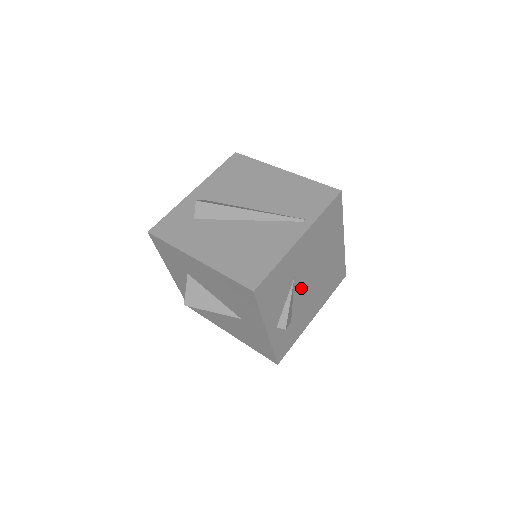
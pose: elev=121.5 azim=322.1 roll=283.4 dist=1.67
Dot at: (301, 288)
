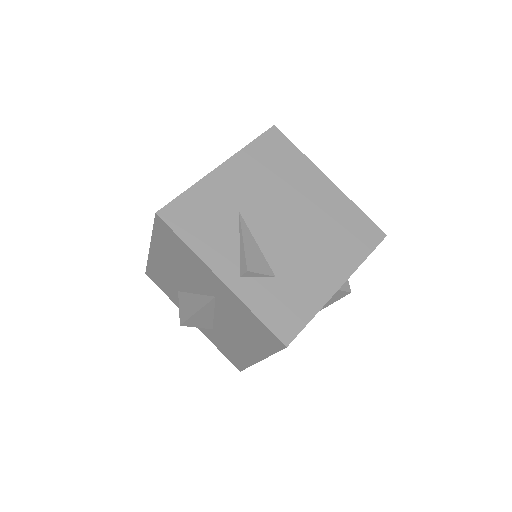
Dot at: (268, 231)
